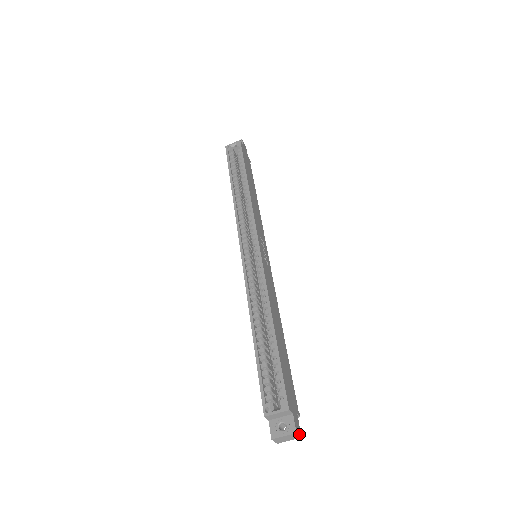
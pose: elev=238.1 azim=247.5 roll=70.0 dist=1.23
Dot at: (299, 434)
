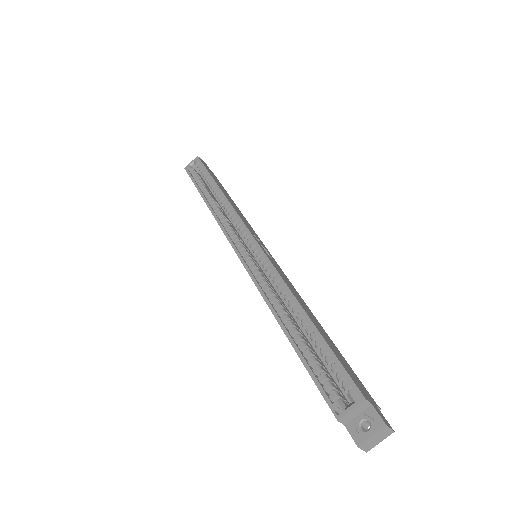
Dot at: (390, 427)
